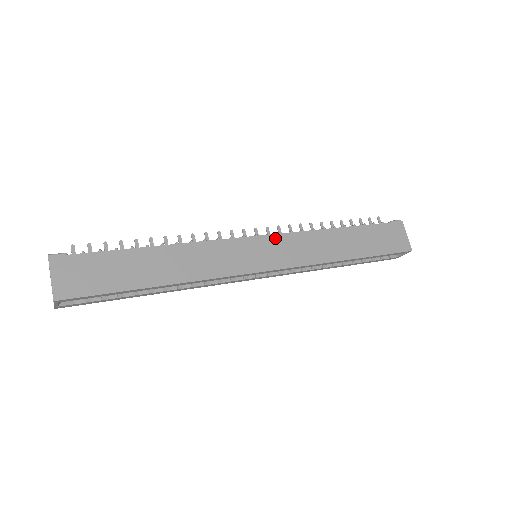
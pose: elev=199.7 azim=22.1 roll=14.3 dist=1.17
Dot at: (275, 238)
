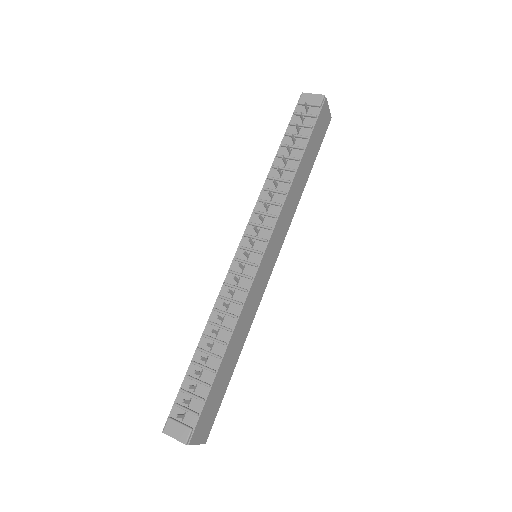
Dot at: (272, 239)
